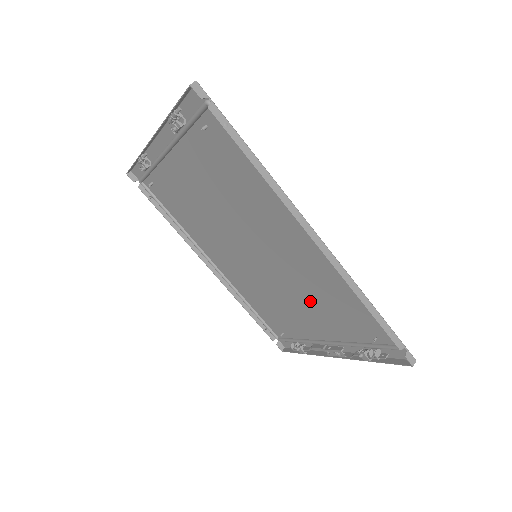
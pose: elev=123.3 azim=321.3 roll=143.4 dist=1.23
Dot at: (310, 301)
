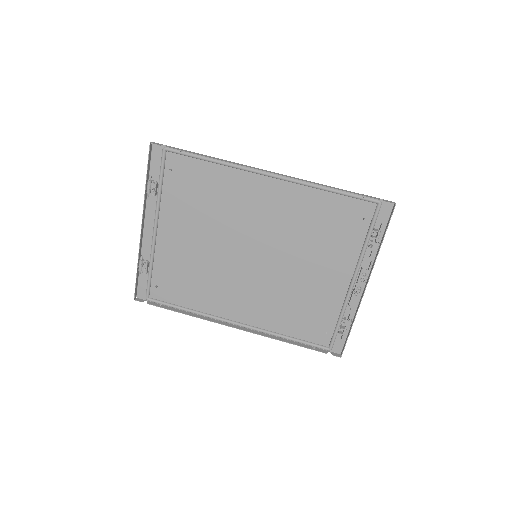
Dot at: (312, 250)
